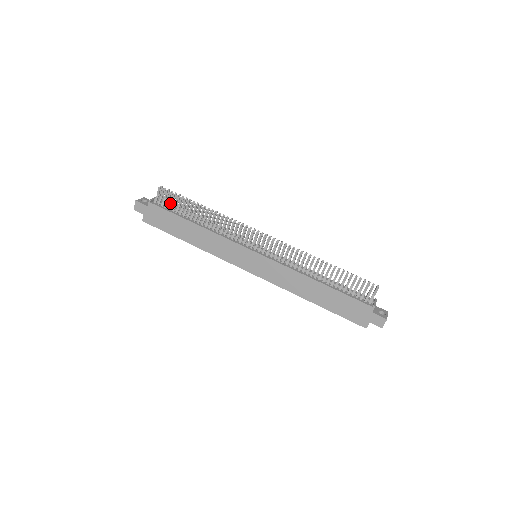
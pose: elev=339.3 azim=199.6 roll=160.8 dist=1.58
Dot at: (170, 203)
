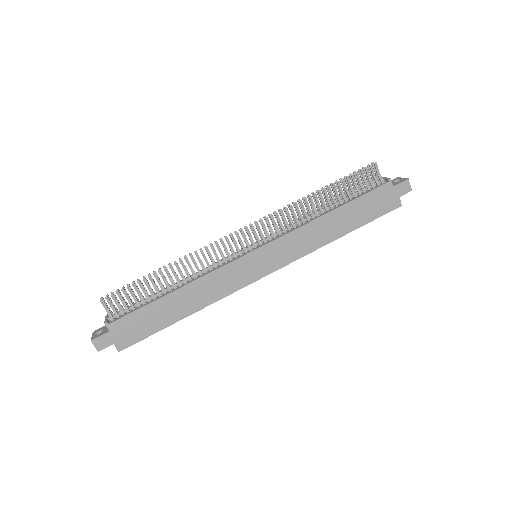
Dot at: occluded
